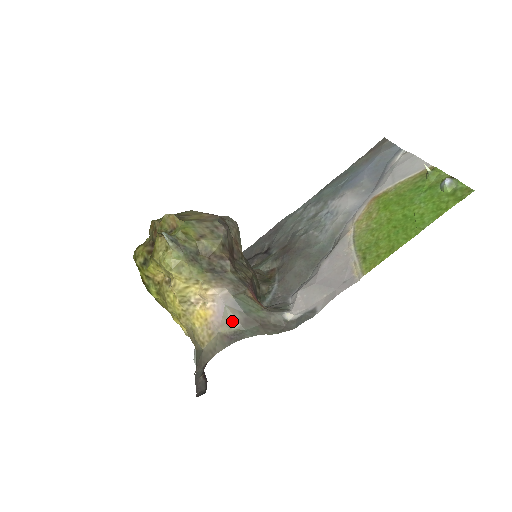
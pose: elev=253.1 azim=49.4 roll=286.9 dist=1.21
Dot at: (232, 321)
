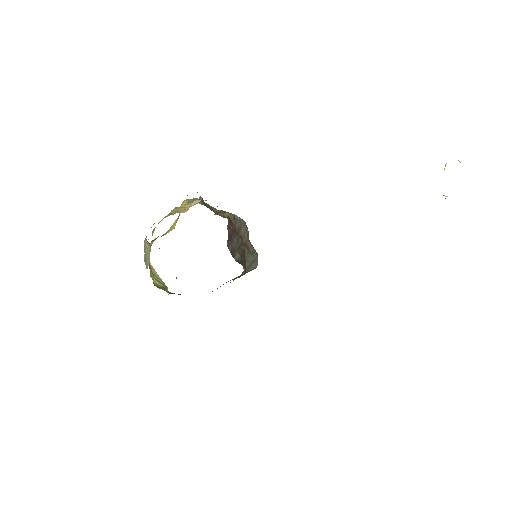
Dot at: occluded
